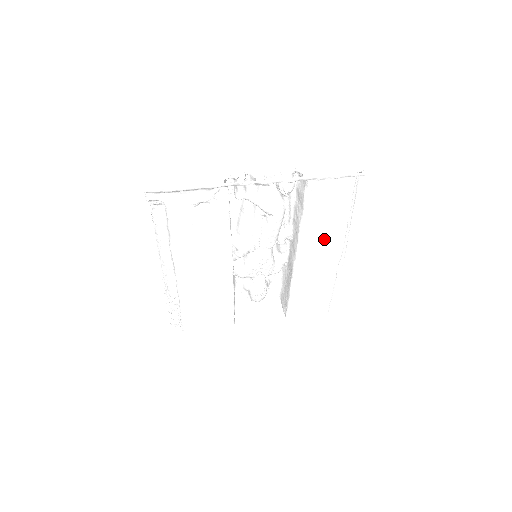
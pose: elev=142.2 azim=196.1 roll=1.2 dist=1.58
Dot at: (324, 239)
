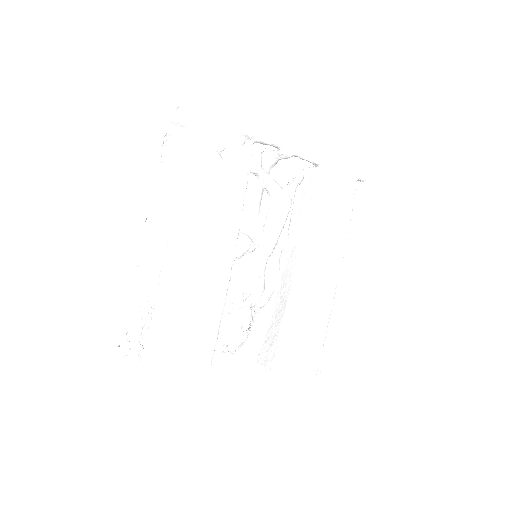
Dot at: (327, 246)
